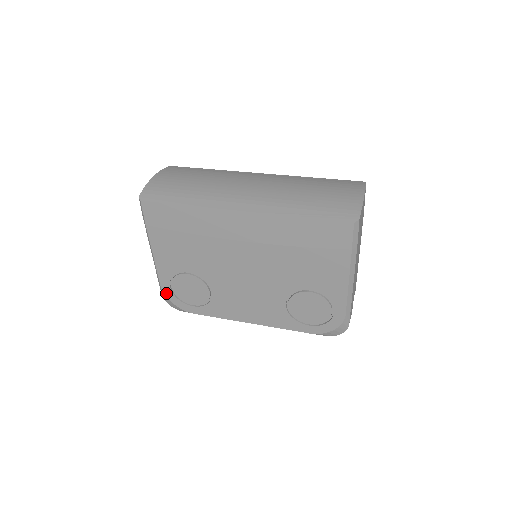
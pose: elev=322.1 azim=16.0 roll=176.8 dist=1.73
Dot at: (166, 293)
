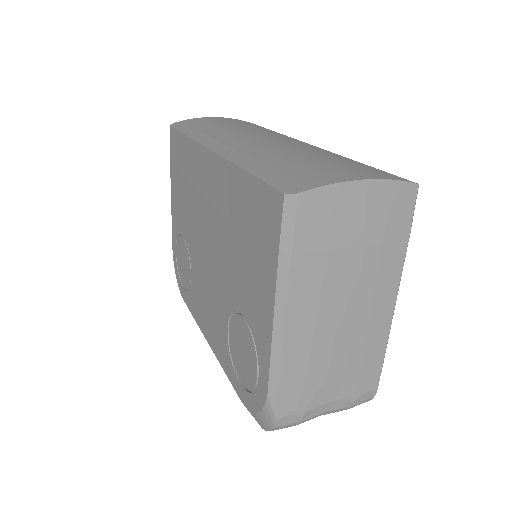
Dot at: (174, 259)
